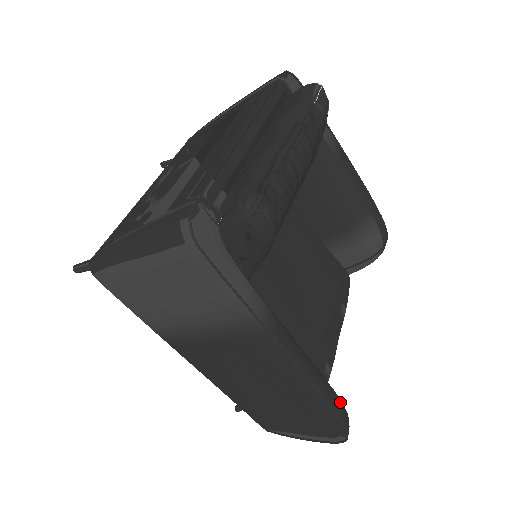
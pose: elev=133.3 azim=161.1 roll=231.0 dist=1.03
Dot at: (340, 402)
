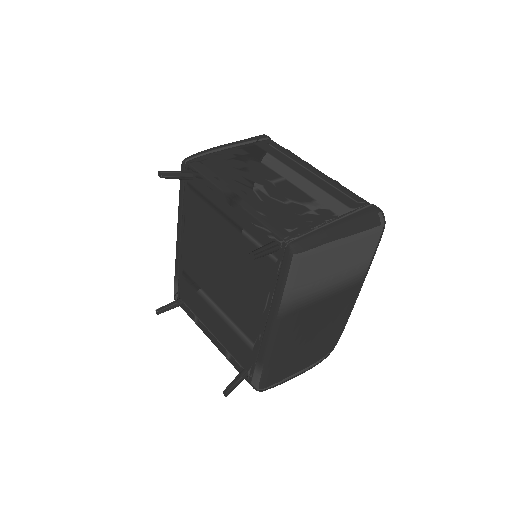
Dot at: occluded
